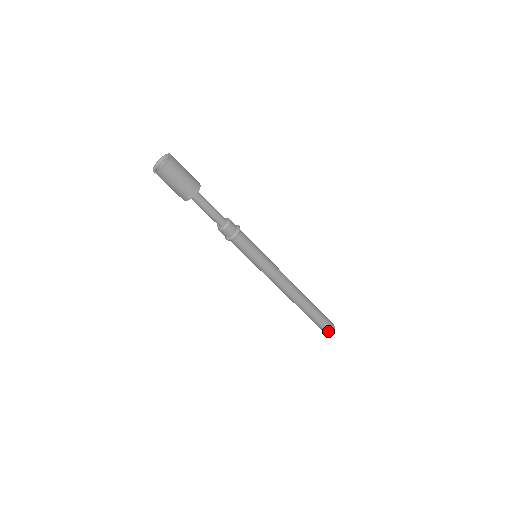
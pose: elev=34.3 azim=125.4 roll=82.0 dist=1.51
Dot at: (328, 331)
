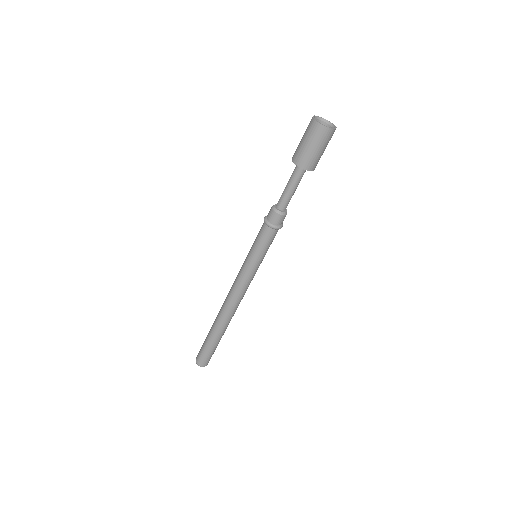
Dot at: (204, 363)
